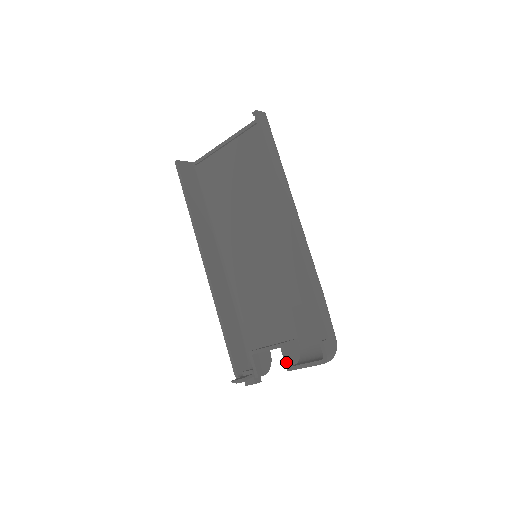
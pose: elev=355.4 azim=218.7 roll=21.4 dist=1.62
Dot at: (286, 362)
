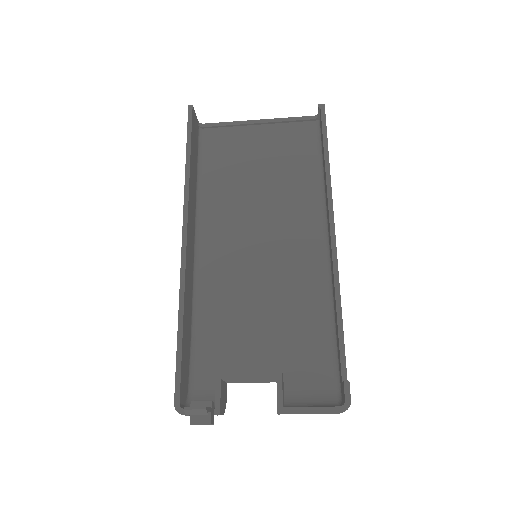
Dot at: (280, 399)
